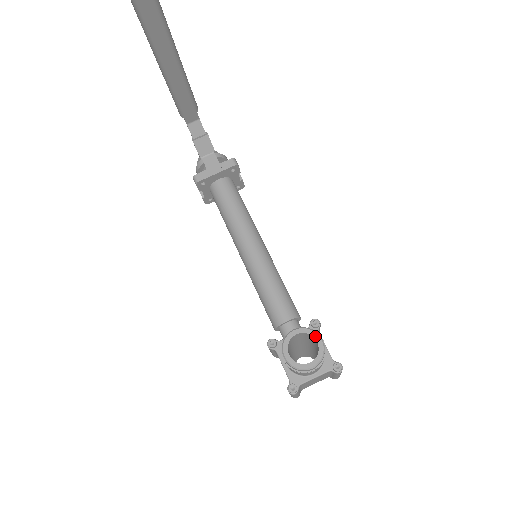
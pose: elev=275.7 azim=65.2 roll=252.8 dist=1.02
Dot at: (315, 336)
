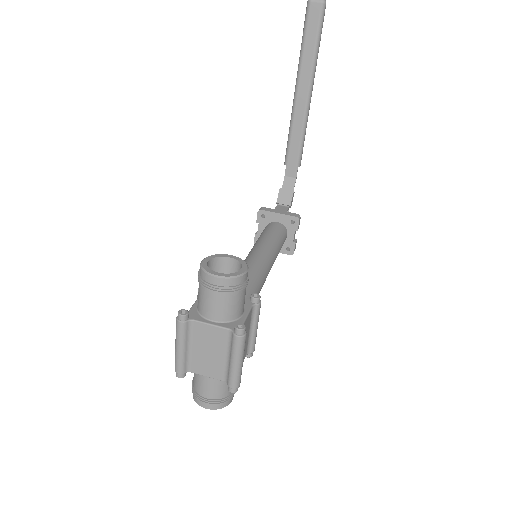
Dot at: (244, 265)
